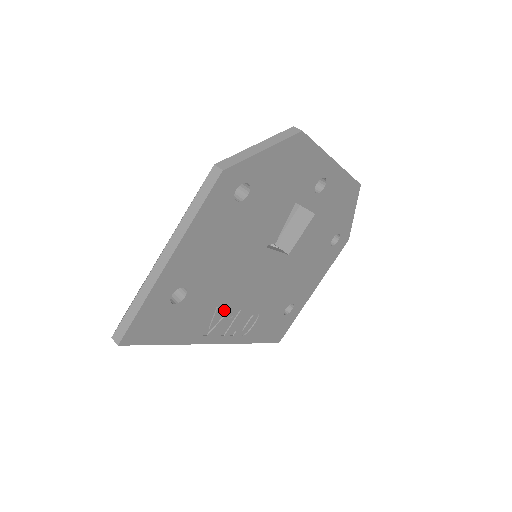
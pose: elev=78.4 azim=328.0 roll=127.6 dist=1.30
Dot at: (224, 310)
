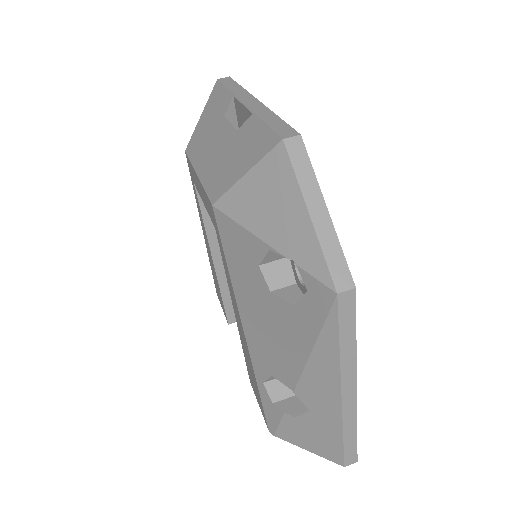
Dot at: occluded
